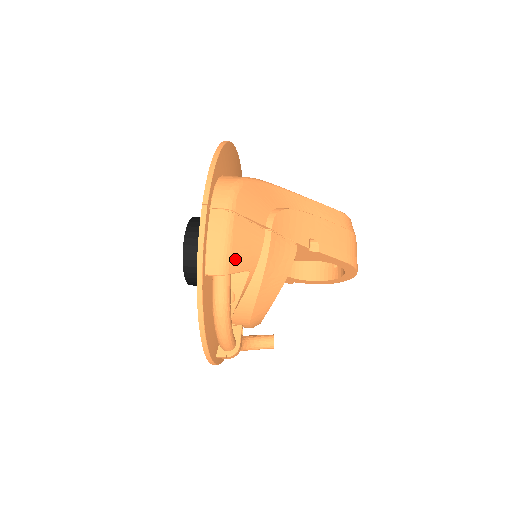
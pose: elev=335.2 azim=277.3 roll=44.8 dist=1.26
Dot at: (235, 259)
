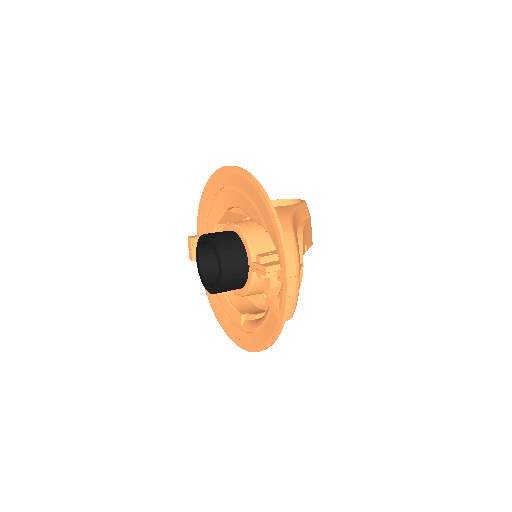
Dot at: occluded
